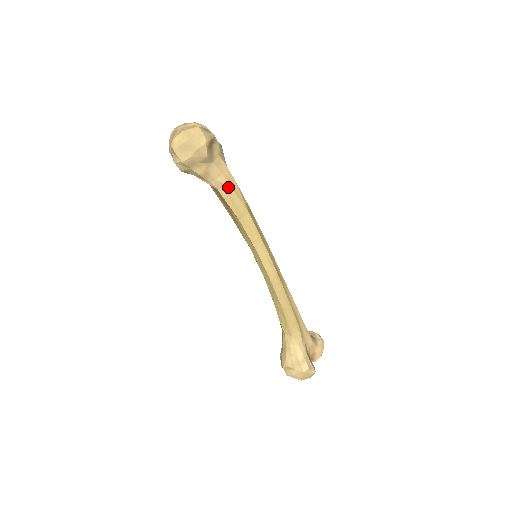
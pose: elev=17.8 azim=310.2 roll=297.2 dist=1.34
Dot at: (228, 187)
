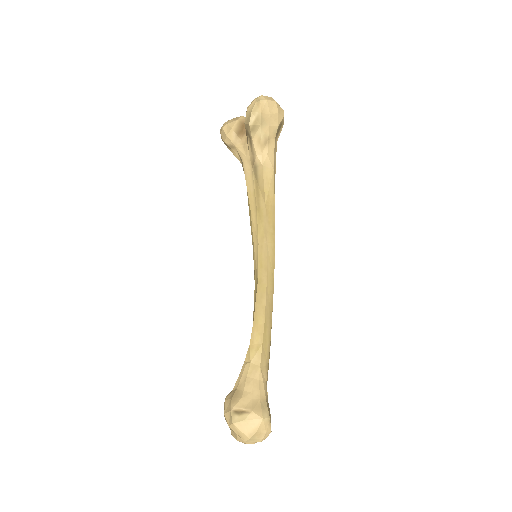
Dot at: (272, 170)
